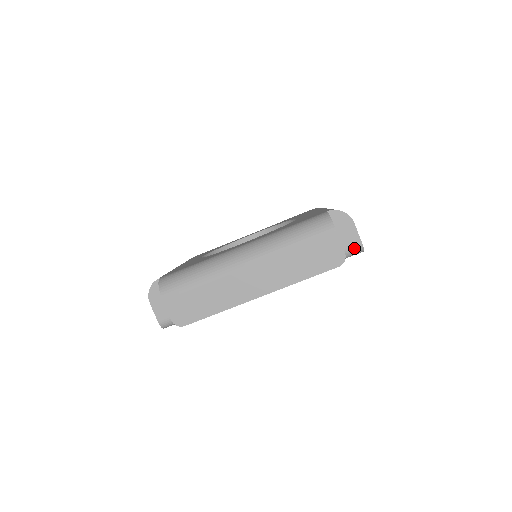
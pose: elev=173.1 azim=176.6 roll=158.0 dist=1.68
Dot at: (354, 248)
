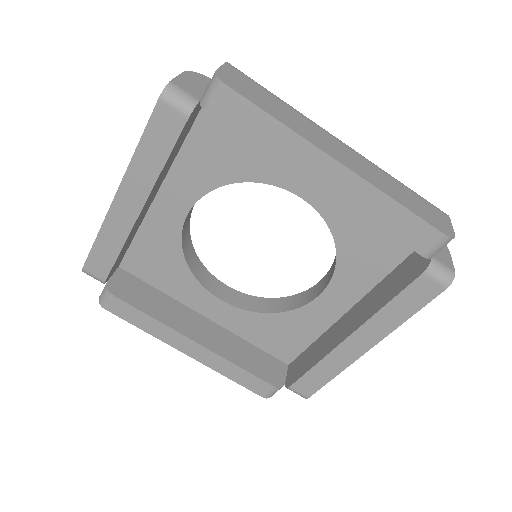
Dot at: (445, 266)
